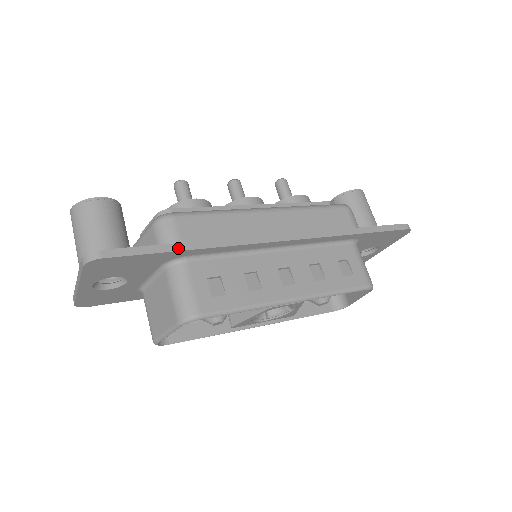
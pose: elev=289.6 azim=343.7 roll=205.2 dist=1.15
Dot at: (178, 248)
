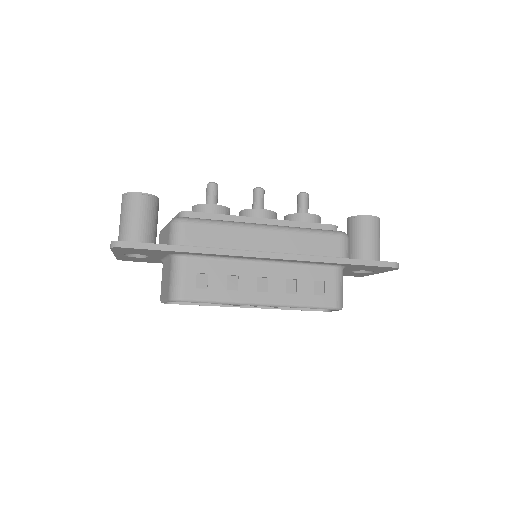
Dot at: (177, 249)
